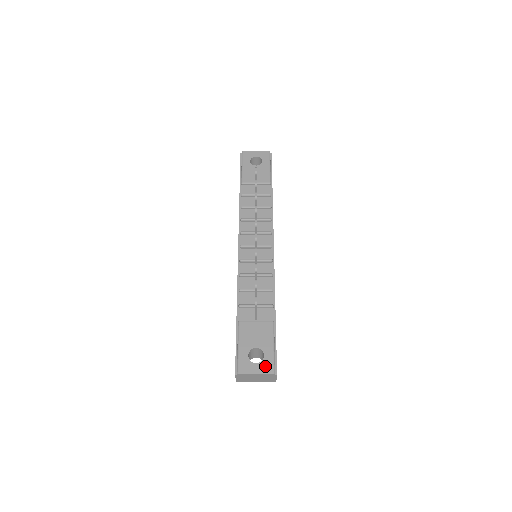
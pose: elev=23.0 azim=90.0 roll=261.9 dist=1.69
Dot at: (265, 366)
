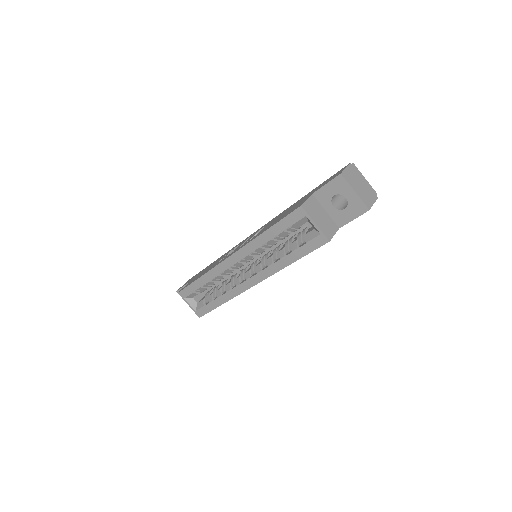
Dot at: occluded
